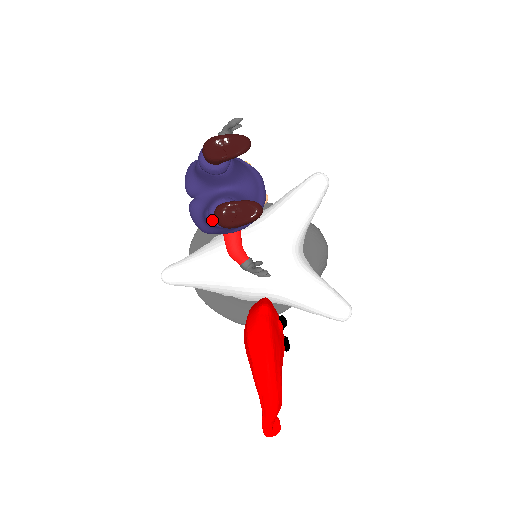
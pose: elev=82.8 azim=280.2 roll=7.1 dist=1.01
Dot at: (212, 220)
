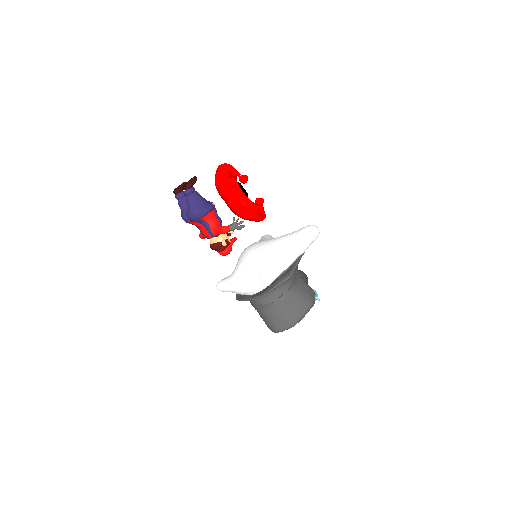
Dot at: (185, 191)
